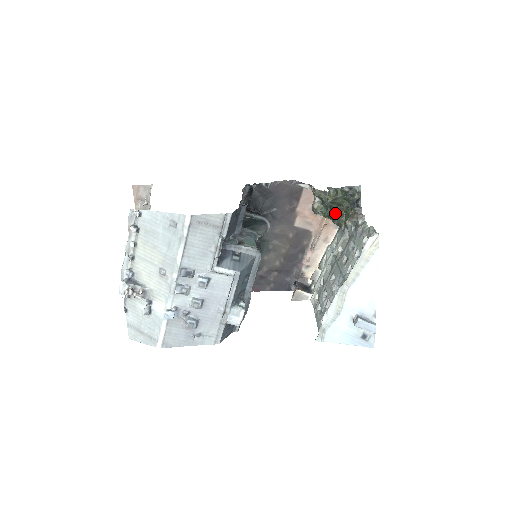
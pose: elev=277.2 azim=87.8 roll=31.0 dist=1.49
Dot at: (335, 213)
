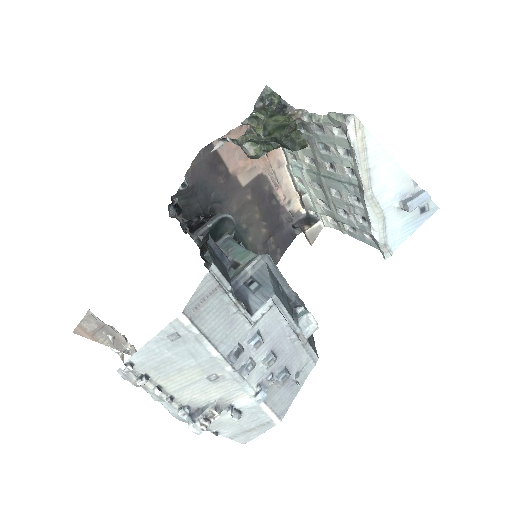
Dot at: (286, 141)
